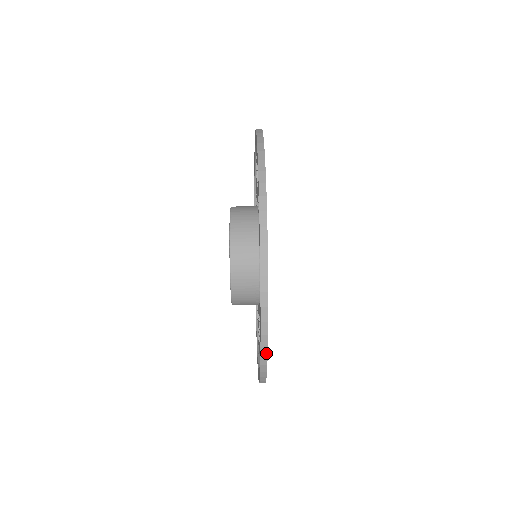
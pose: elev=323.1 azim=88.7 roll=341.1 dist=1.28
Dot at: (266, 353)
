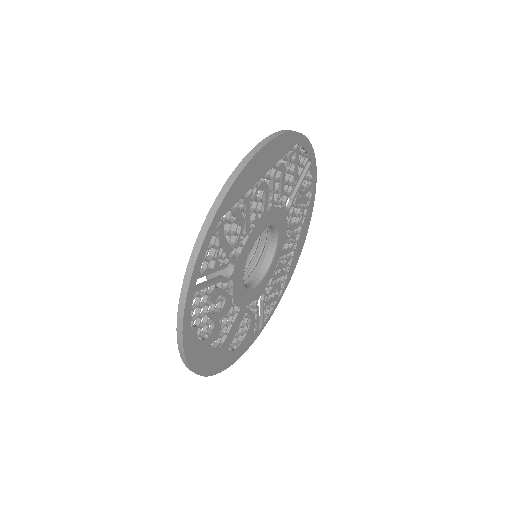
Dot at: (194, 372)
